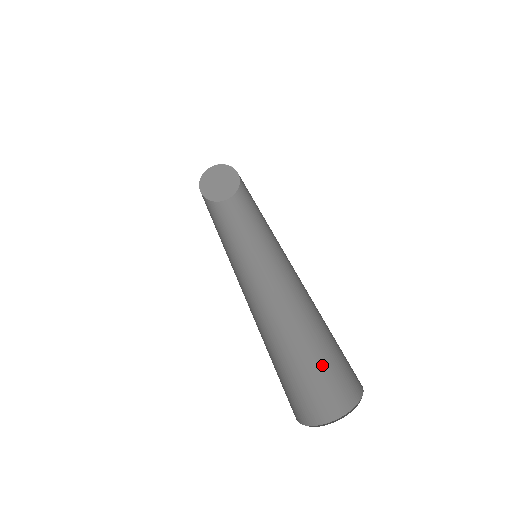
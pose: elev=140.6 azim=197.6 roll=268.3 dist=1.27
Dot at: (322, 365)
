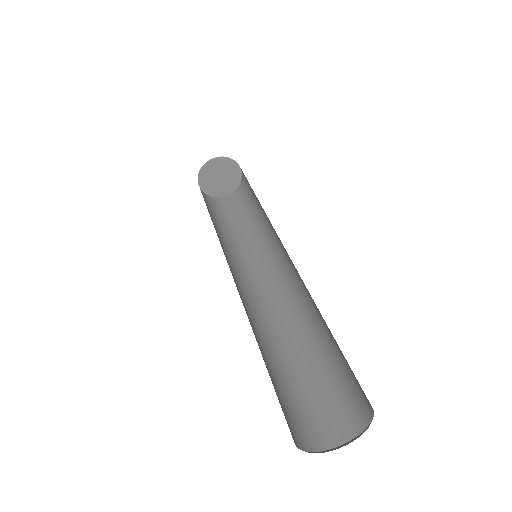
Dot at: (308, 390)
